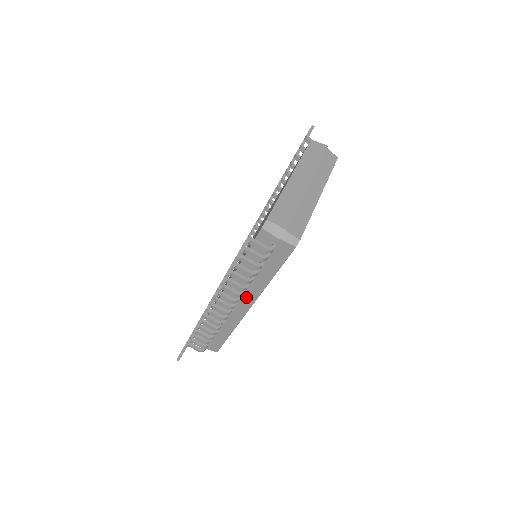
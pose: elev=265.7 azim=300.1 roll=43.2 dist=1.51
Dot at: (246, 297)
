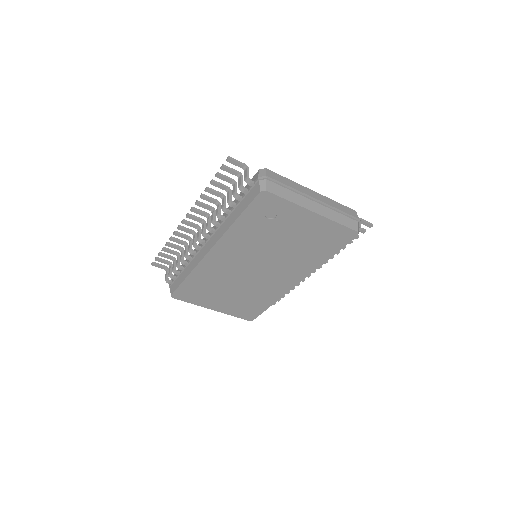
Dot at: (216, 235)
